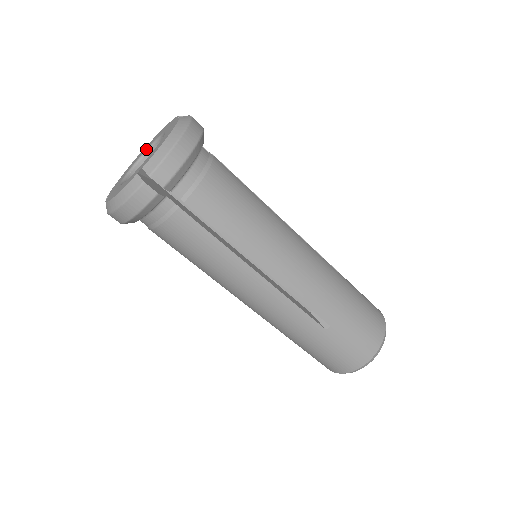
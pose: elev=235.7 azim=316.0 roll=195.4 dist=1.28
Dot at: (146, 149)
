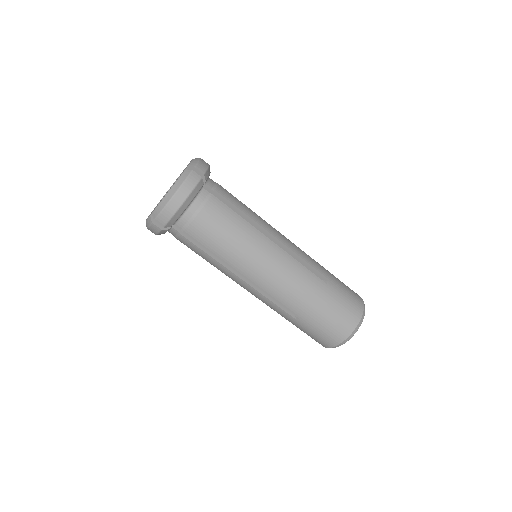
Dot at: (161, 199)
